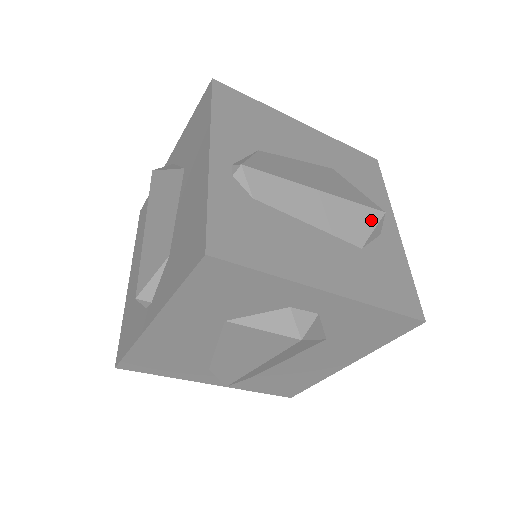
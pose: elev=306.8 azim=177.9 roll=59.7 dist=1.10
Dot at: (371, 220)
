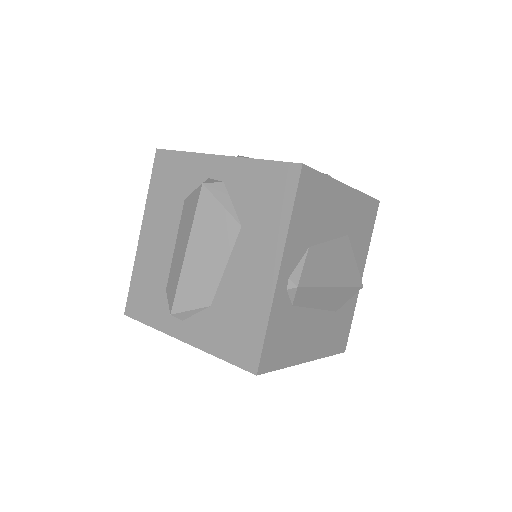
Dot at: (352, 294)
